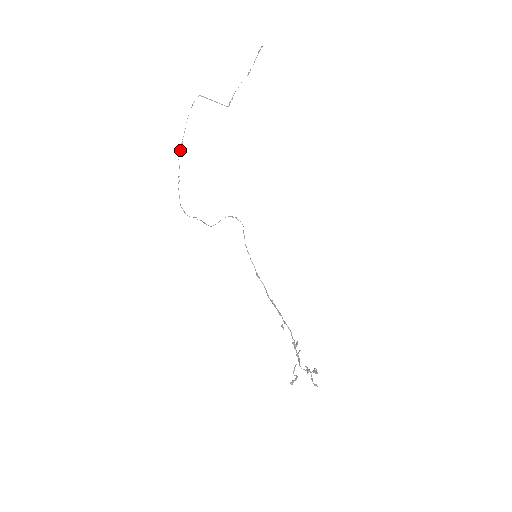
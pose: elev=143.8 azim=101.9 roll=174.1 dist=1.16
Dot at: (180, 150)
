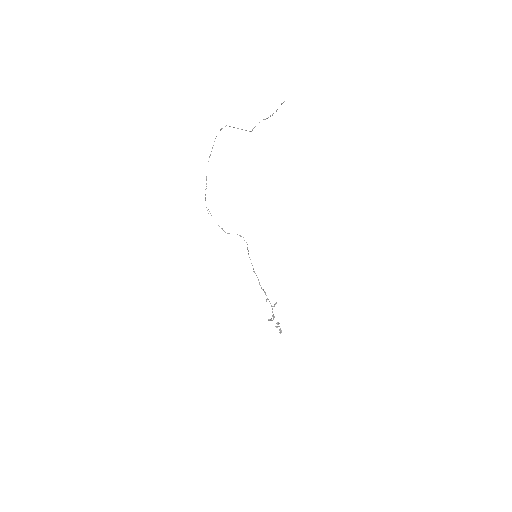
Dot at: (208, 161)
